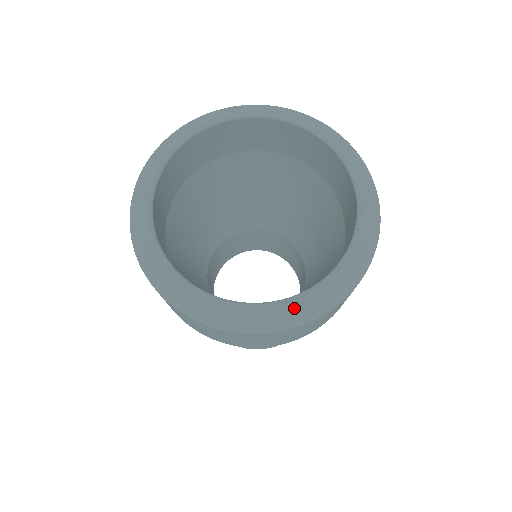
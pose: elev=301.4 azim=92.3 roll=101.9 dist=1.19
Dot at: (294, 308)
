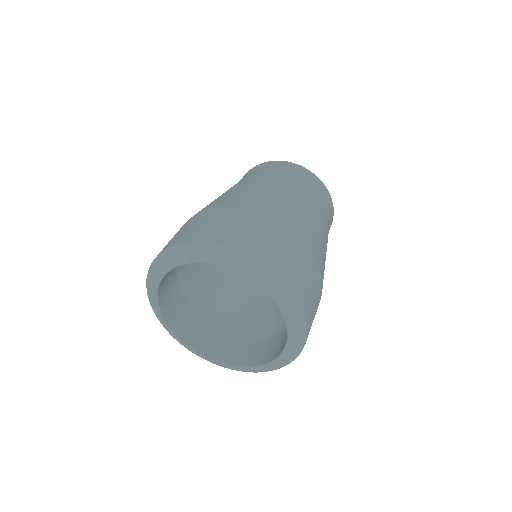
Dot at: (203, 358)
